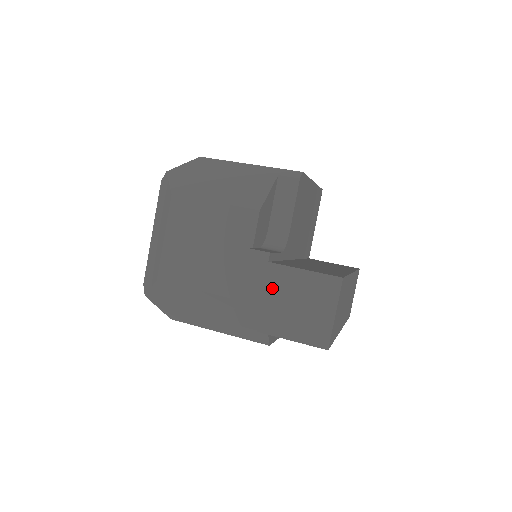
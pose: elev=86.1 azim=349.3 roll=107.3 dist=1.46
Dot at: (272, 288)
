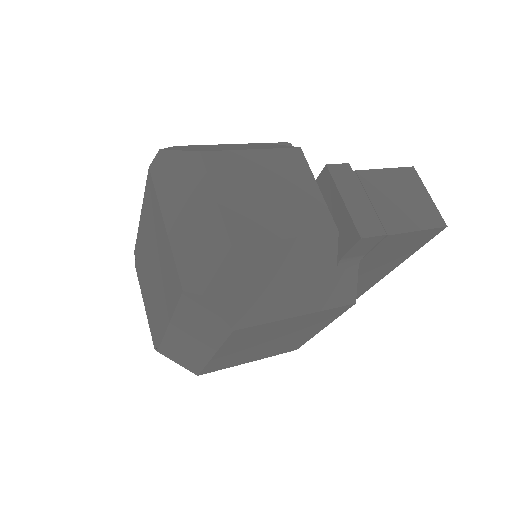
Dot at: (372, 191)
